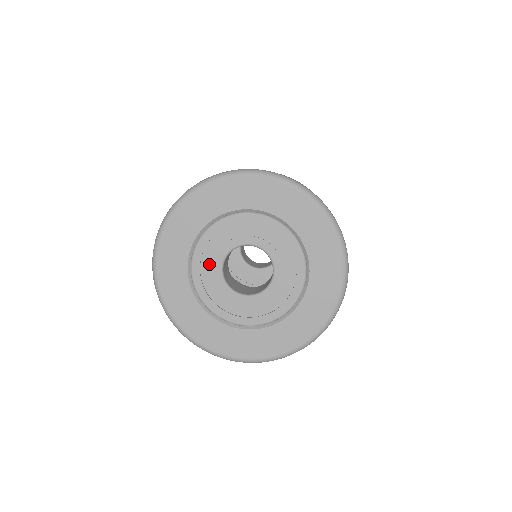
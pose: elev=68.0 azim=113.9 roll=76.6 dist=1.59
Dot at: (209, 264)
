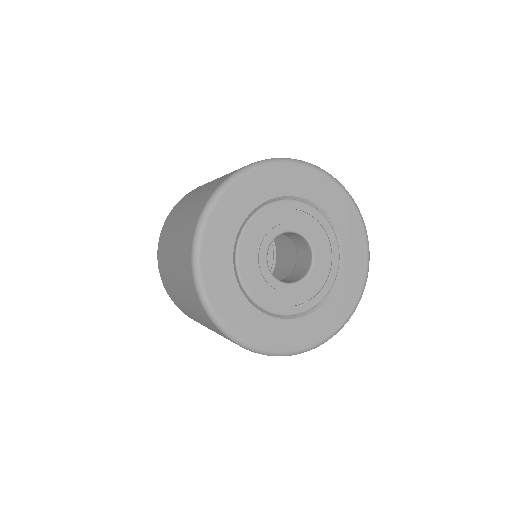
Dot at: (255, 268)
